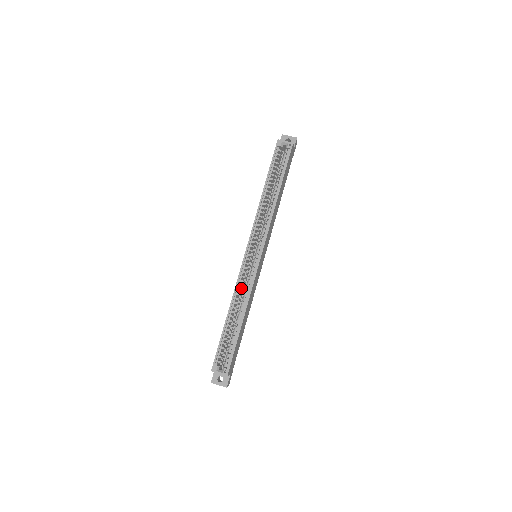
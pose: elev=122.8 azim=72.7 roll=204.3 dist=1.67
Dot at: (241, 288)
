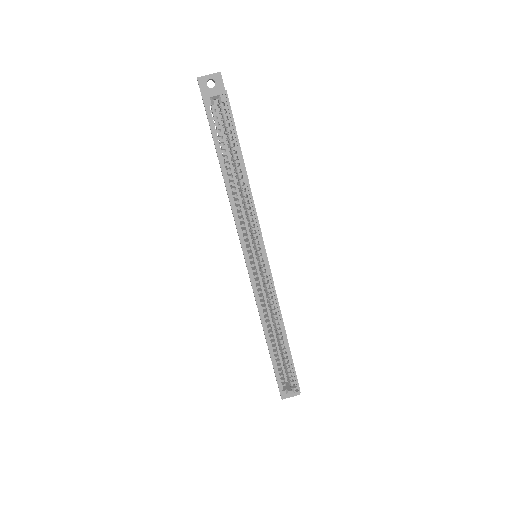
Dot at: occluded
